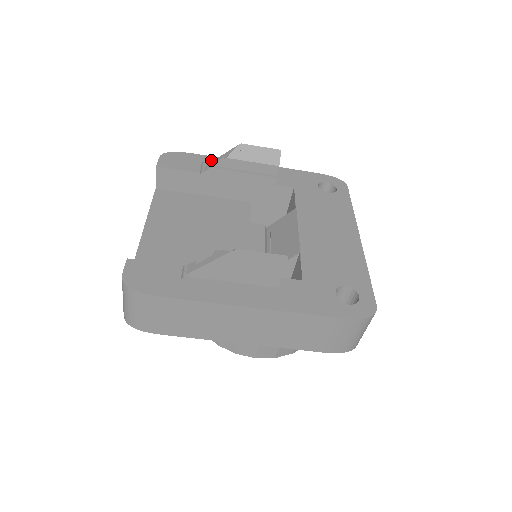
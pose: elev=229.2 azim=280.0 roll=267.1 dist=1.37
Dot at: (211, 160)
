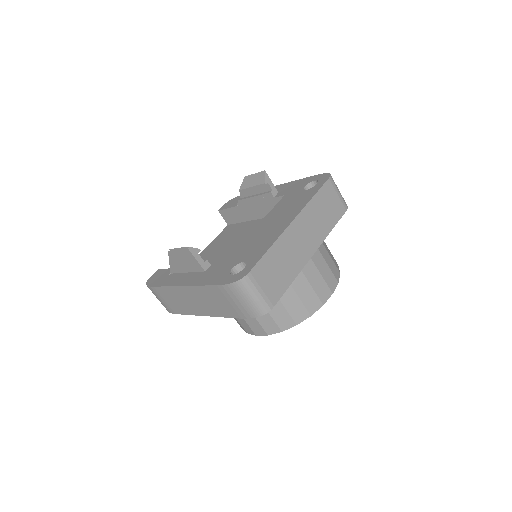
Dot at: occluded
